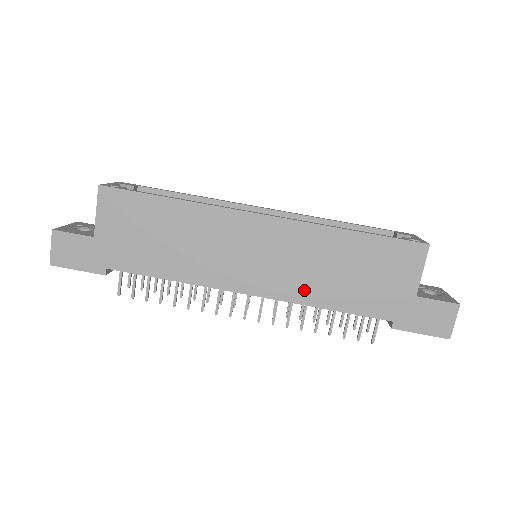
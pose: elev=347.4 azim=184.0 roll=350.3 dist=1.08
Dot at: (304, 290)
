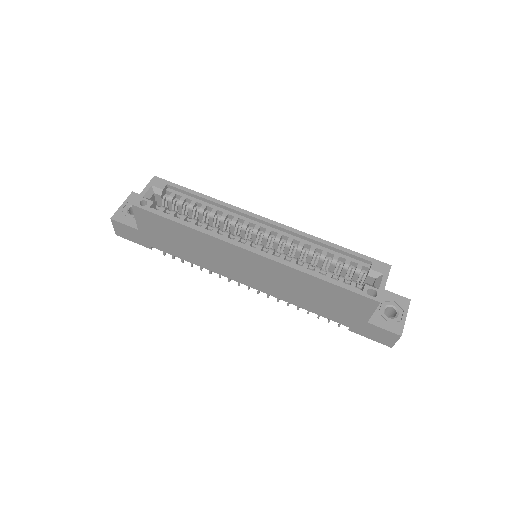
Dot at: (284, 295)
